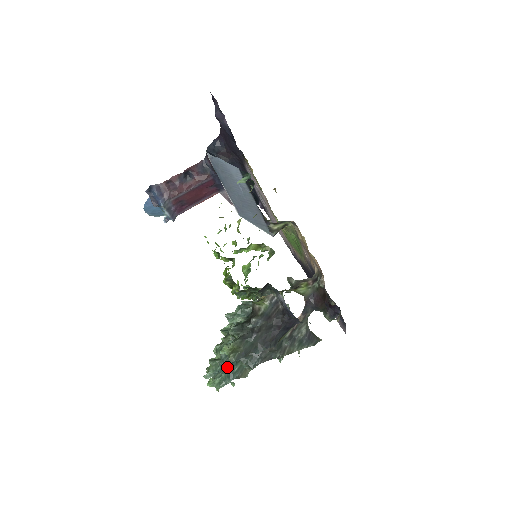
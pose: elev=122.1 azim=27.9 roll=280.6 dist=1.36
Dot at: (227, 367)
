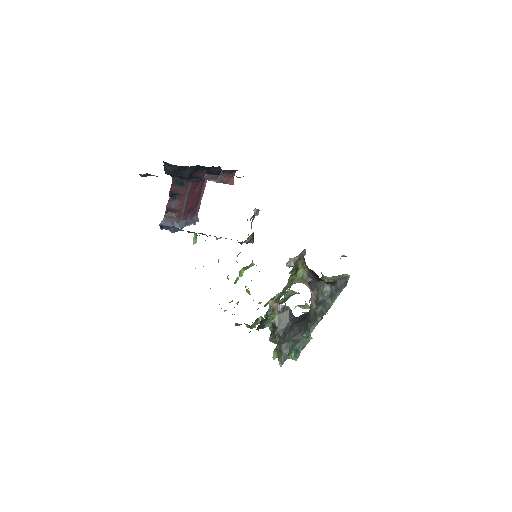
Dot at: occluded
